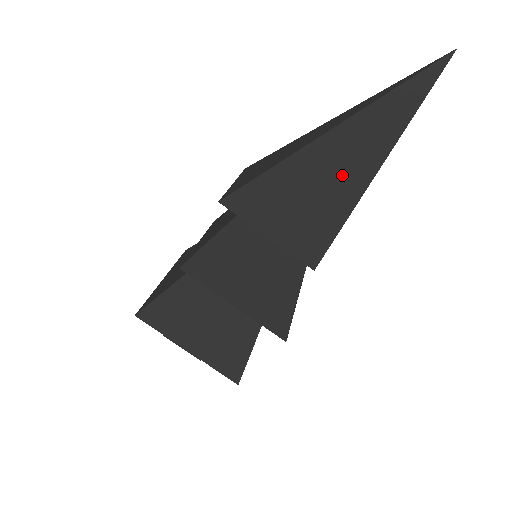
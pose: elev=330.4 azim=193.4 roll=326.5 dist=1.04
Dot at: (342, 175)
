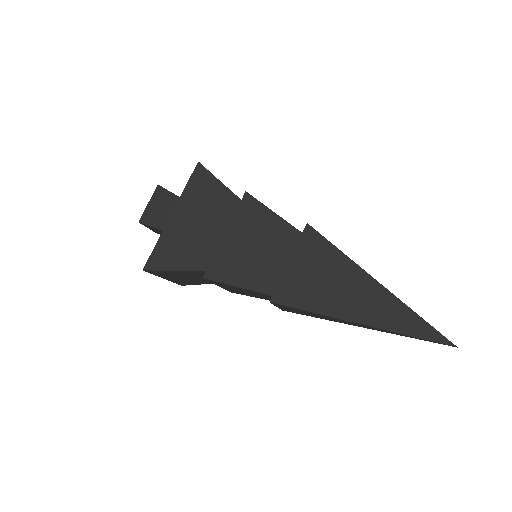
Dot at: (347, 323)
